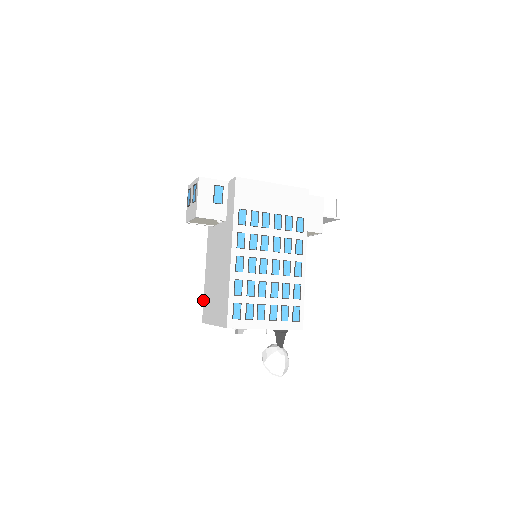
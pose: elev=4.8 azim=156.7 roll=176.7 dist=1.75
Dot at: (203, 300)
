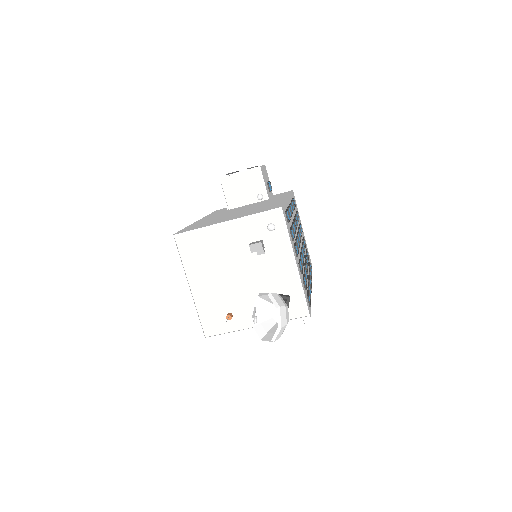
Dot at: (182, 229)
